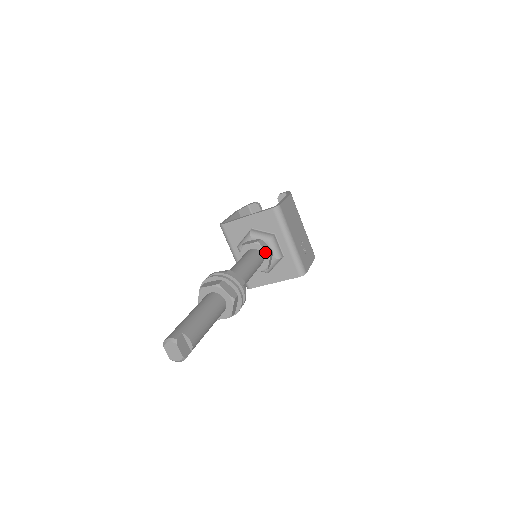
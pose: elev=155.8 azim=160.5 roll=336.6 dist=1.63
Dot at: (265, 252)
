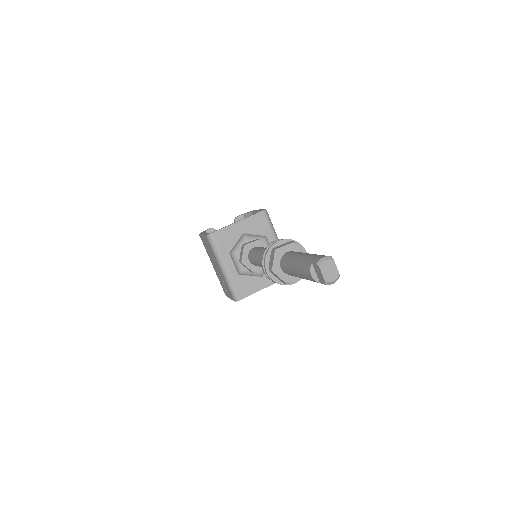
Dot at: occluded
